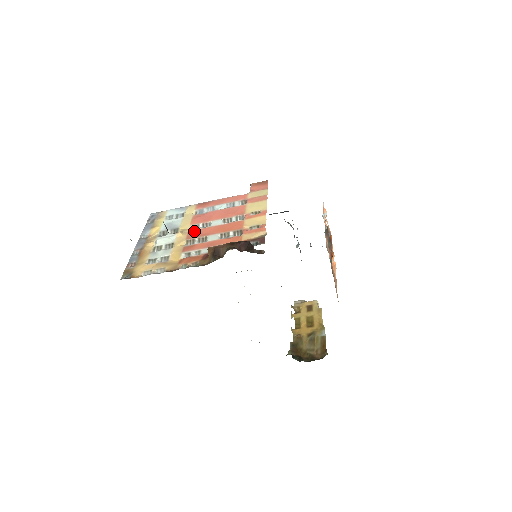
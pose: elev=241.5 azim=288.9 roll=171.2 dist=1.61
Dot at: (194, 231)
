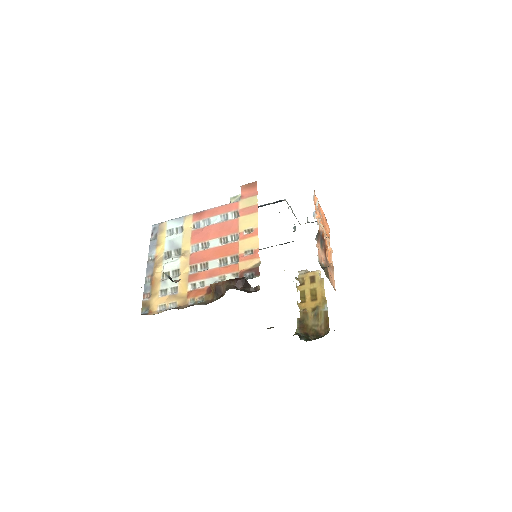
Dot at: (195, 254)
